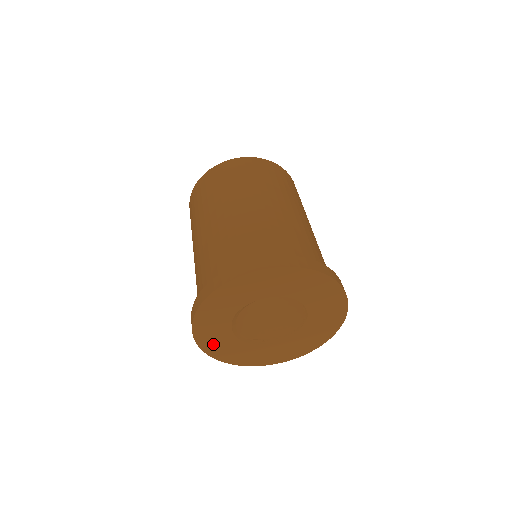
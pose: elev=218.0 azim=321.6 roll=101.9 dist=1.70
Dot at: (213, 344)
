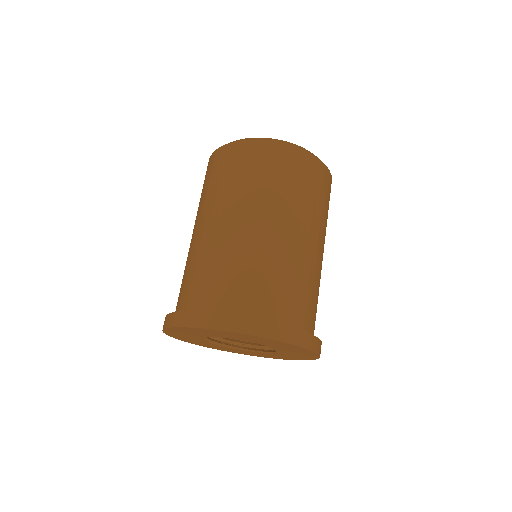
Dot at: (217, 348)
